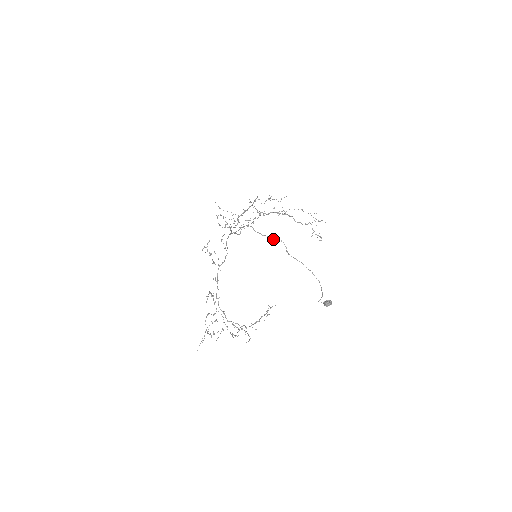
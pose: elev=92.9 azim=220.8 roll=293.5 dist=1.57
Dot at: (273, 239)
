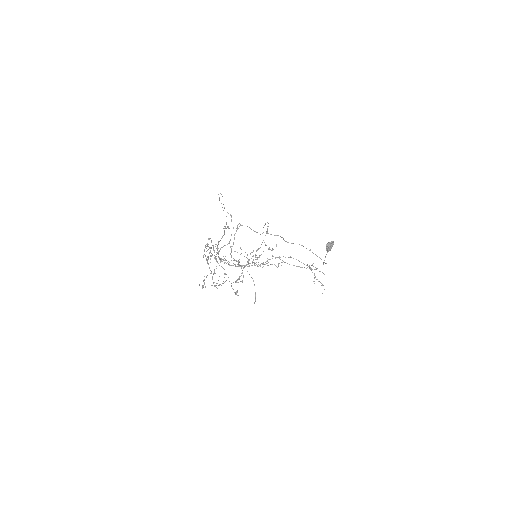
Dot at: occluded
